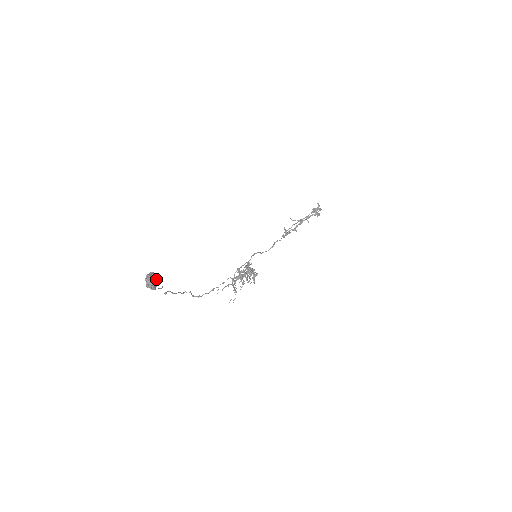
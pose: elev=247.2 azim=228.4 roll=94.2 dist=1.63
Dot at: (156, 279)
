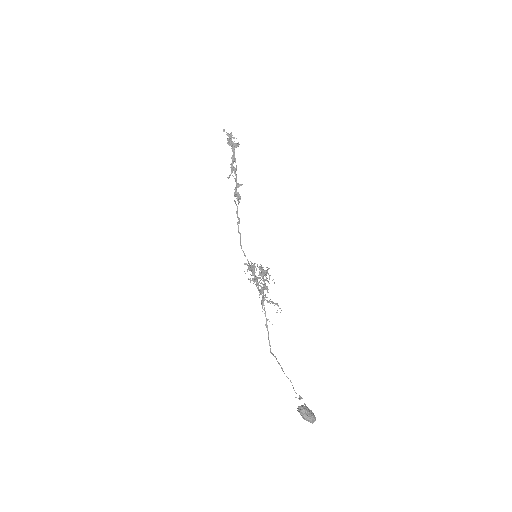
Dot at: (307, 408)
